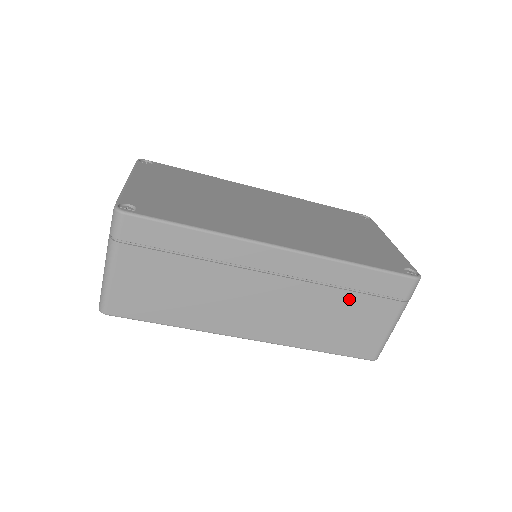
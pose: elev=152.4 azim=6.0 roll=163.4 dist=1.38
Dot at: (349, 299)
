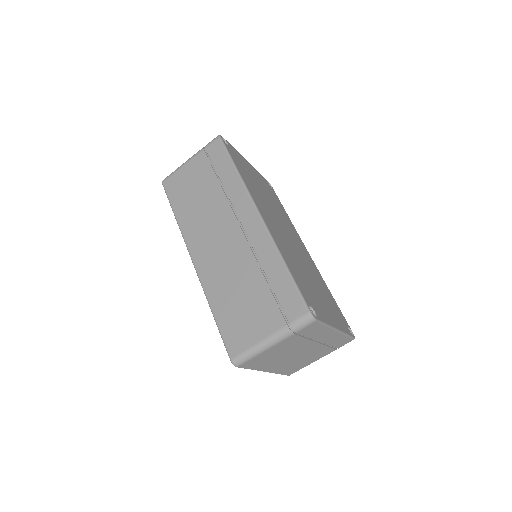
Dot at: (260, 286)
